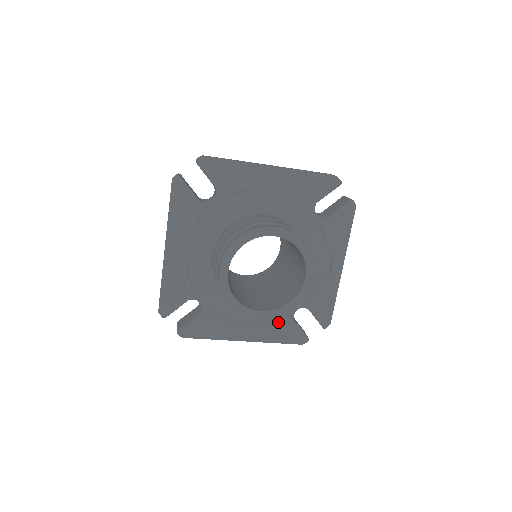
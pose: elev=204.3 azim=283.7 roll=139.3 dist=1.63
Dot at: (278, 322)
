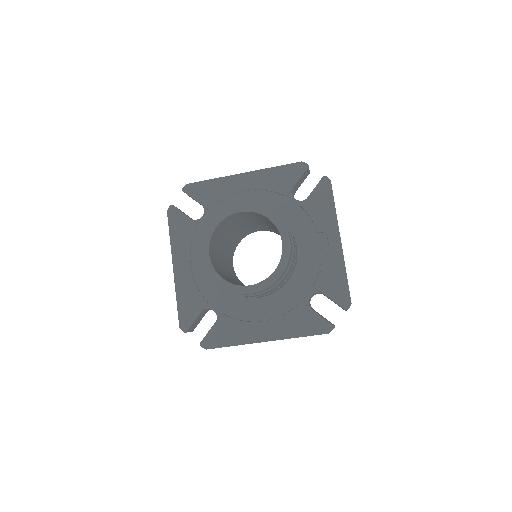
Dot at: (294, 313)
